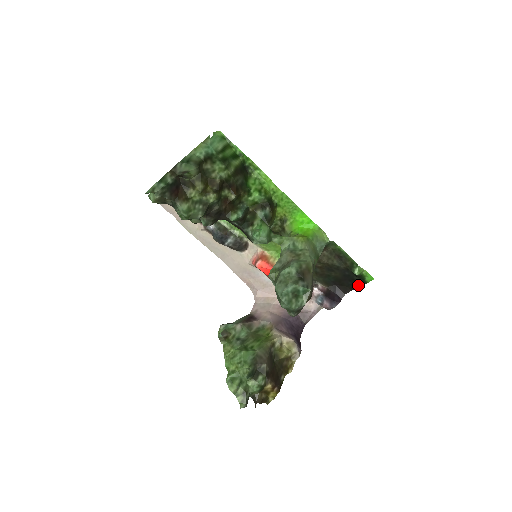
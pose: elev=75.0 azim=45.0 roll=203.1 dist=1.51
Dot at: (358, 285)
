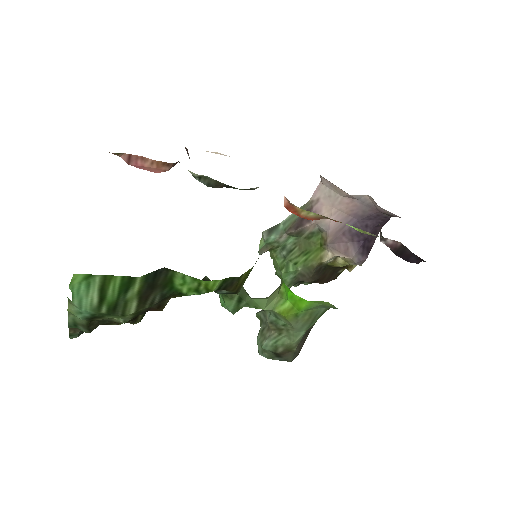
Dot at: occluded
